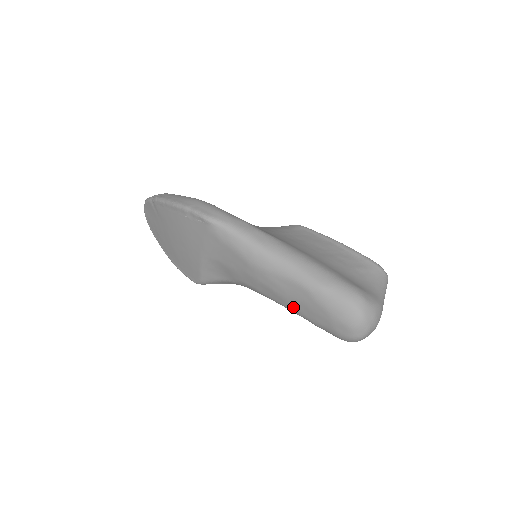
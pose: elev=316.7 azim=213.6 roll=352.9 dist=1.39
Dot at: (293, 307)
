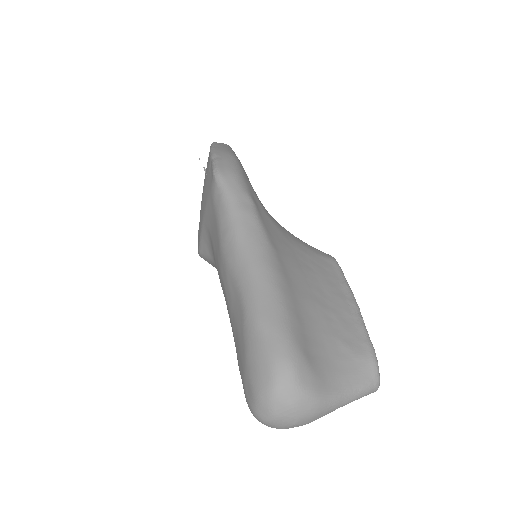
Dot at: (232, 328)
